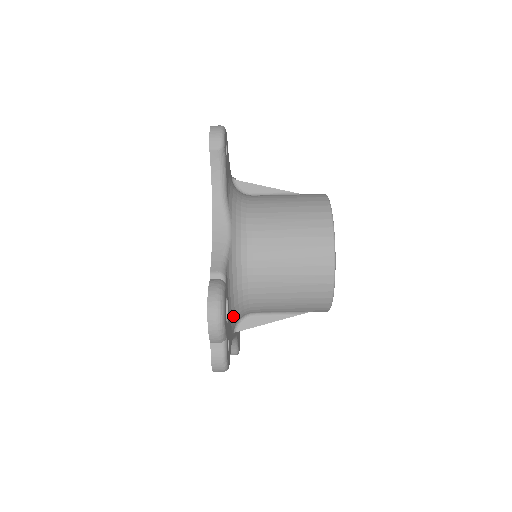
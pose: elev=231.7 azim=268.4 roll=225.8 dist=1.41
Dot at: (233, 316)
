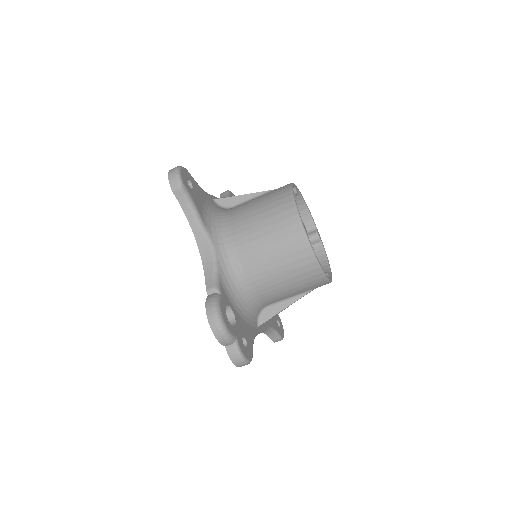
Dot at: (247, 315)
